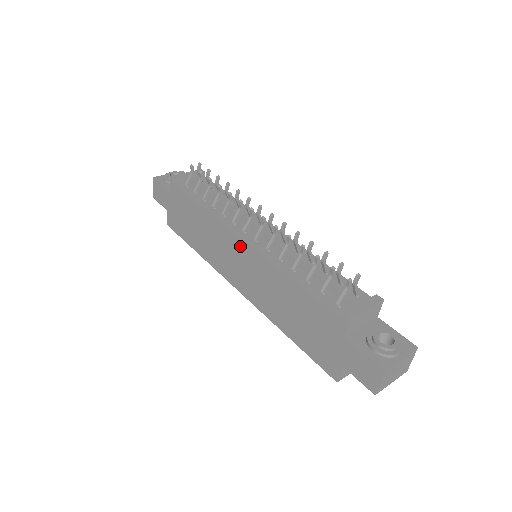
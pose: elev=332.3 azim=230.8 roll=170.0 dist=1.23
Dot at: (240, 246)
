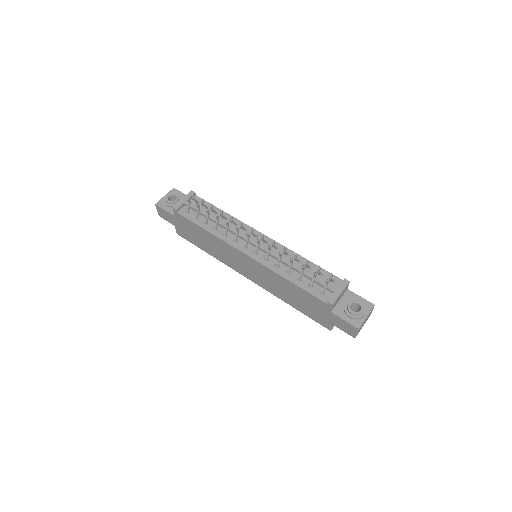
Dot at: (246, 258)
